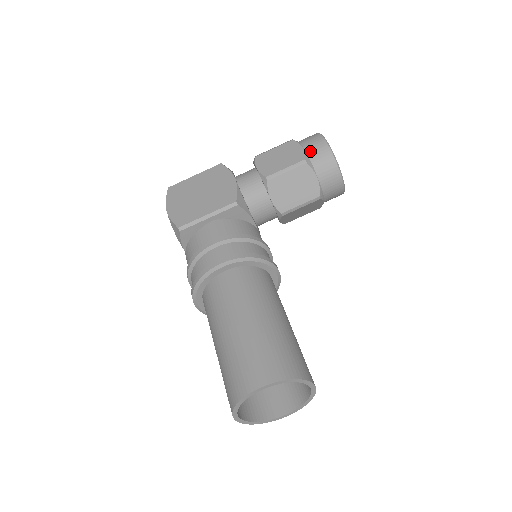
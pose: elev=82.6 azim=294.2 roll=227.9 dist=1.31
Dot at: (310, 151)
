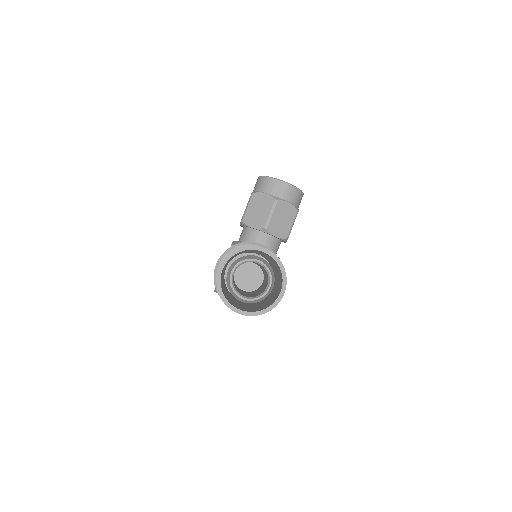
Dot at: (254, 188)
